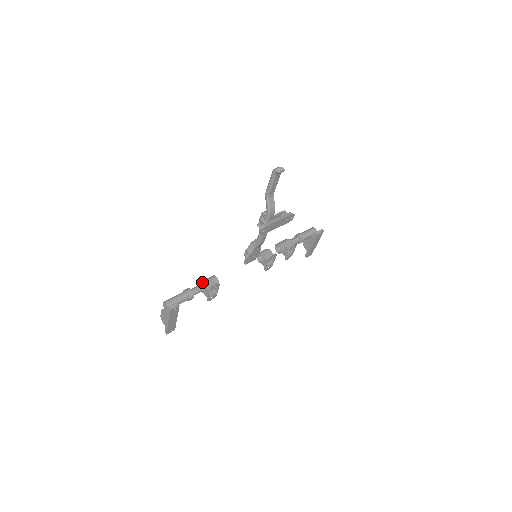
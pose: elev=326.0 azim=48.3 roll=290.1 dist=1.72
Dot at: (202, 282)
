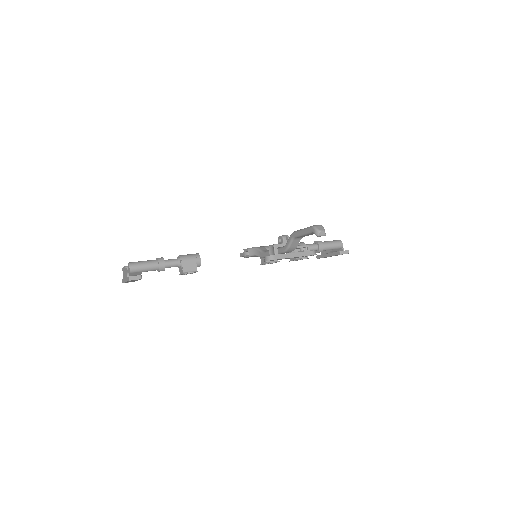
Dot at: (182, 259)
